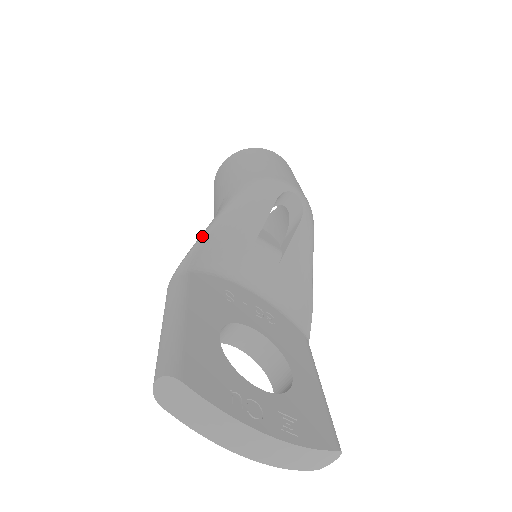
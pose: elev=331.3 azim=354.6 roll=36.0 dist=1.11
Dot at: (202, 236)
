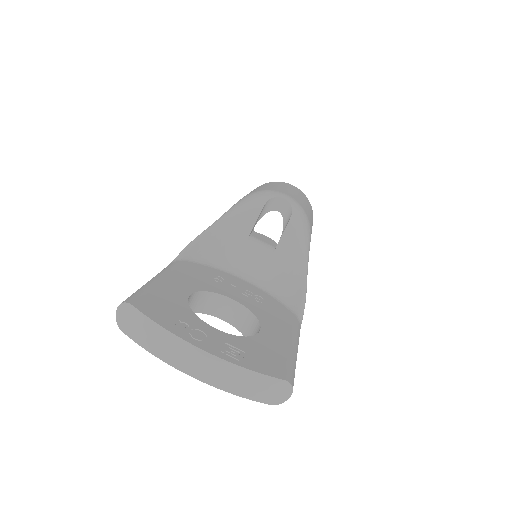
Dot at: (198, 235)
